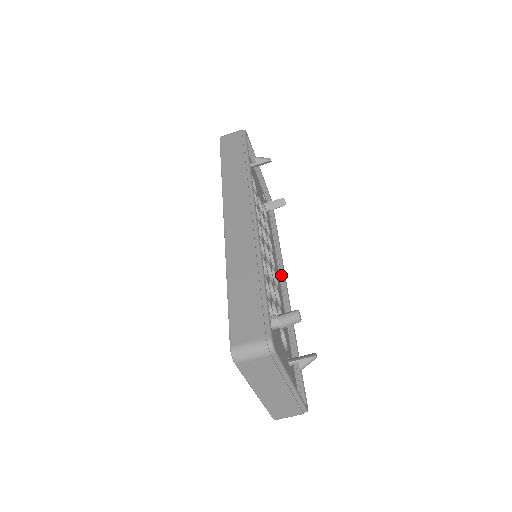
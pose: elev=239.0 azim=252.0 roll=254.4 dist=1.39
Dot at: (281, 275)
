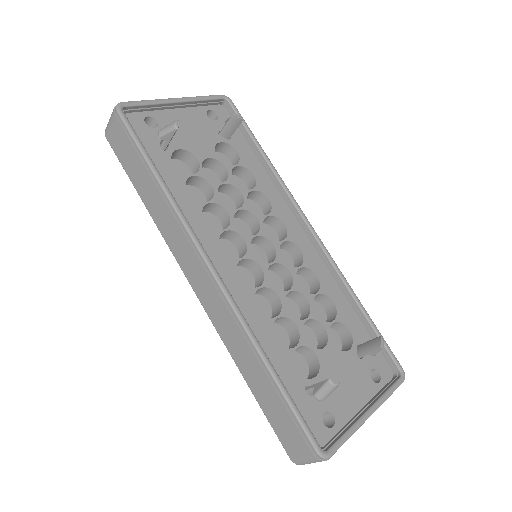
Dot at: (298, 218)
